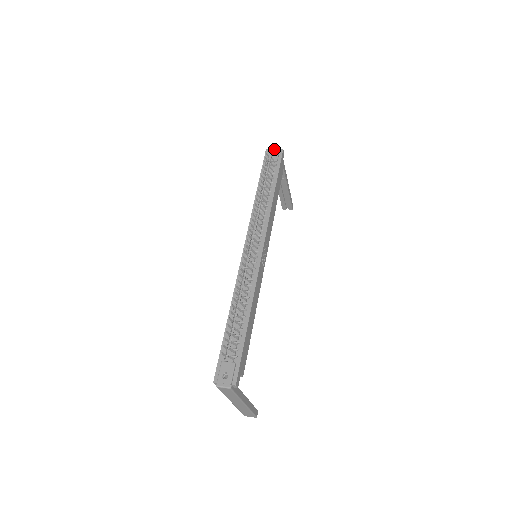
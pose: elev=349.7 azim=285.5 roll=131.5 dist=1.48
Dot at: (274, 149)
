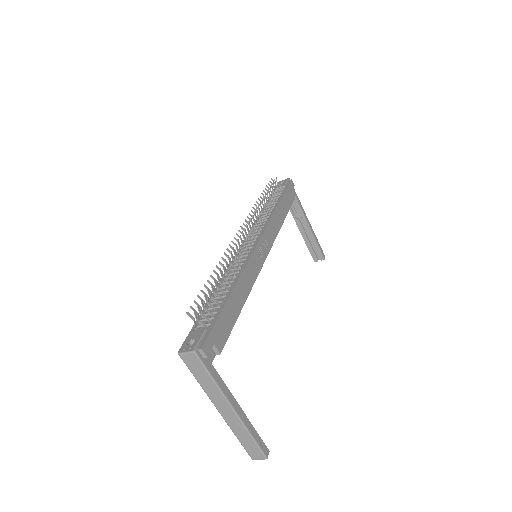
Dot at: (283, 181)
